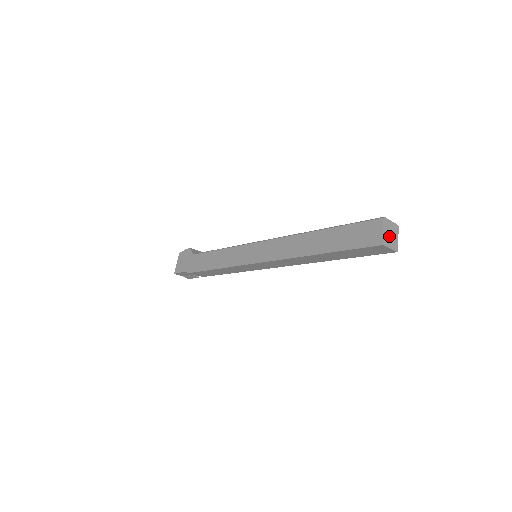
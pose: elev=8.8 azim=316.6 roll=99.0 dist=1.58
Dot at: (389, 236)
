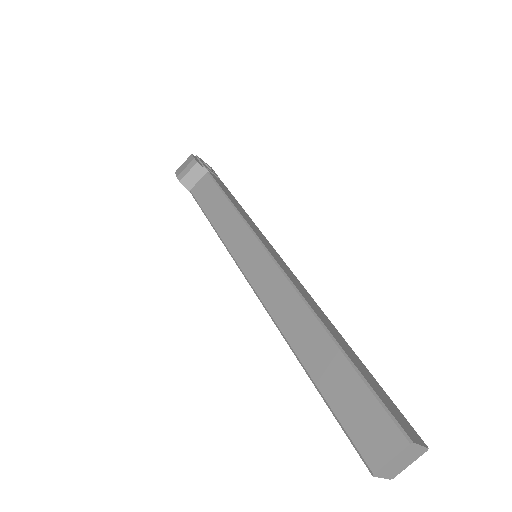
Dot at: (399, 465)
